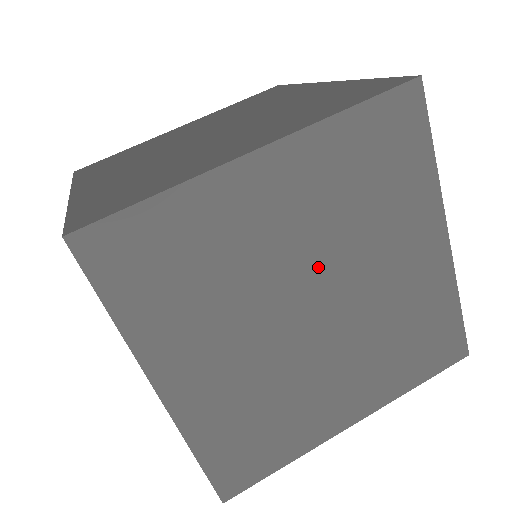
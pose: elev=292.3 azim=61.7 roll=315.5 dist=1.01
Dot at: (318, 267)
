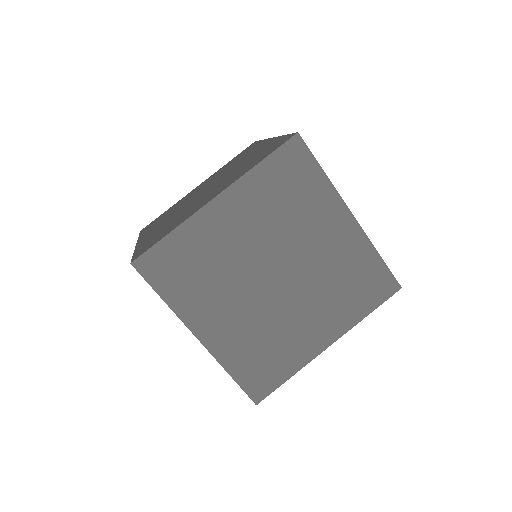
Dot at: (271, 251)
